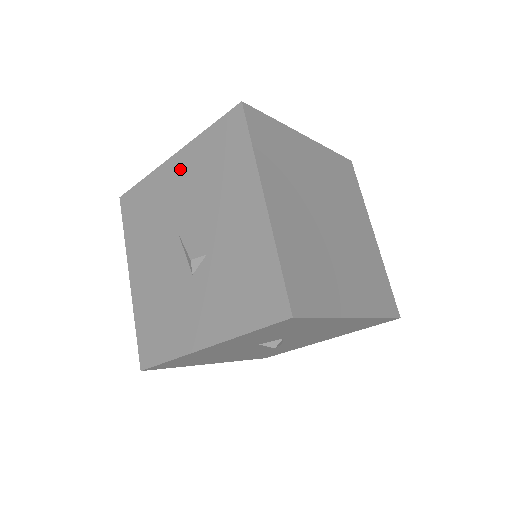
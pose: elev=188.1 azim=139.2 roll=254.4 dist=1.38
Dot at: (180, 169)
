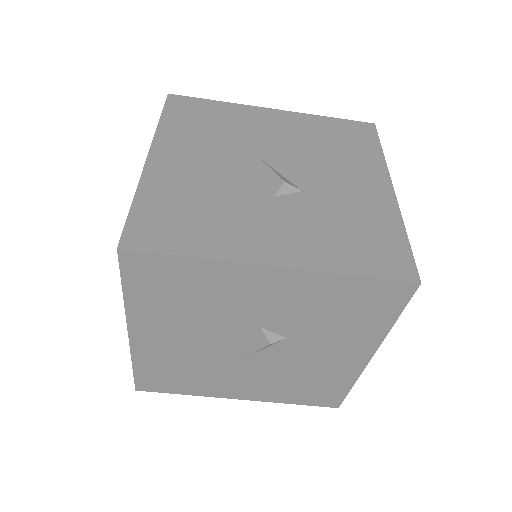
Dot at: (282, 121)
